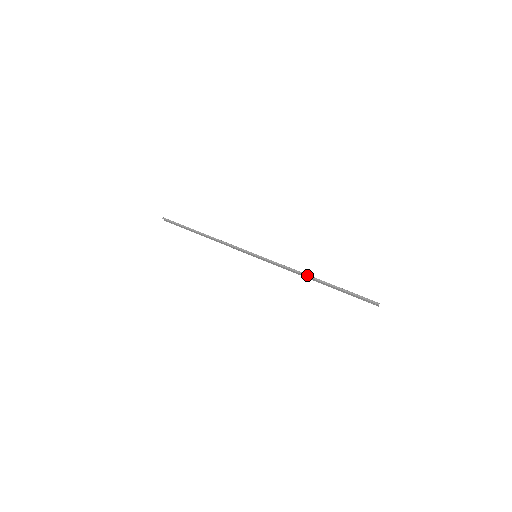
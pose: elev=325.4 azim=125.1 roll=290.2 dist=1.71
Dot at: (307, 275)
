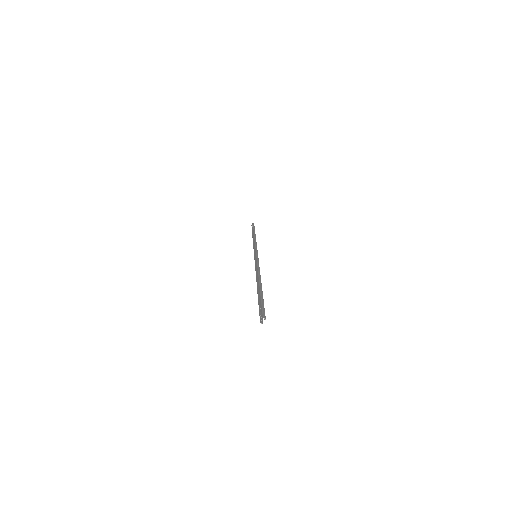
Dot at: (260, 276)
